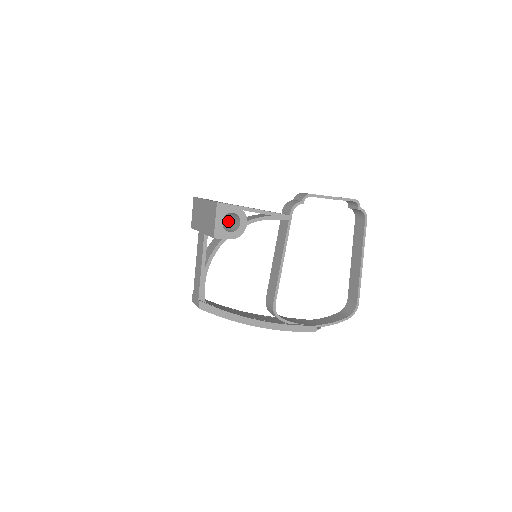
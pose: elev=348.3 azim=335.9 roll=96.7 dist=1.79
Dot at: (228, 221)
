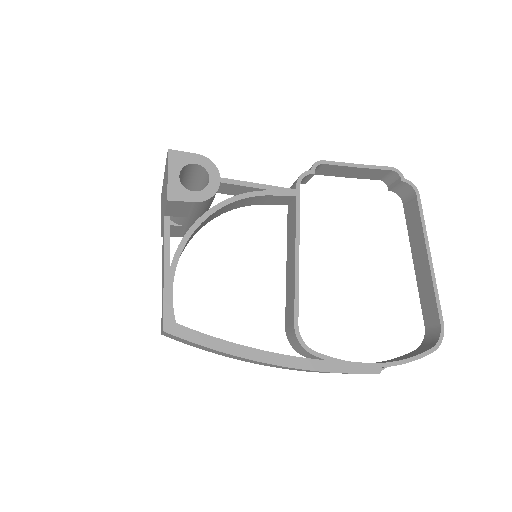
Dot at: occluded
